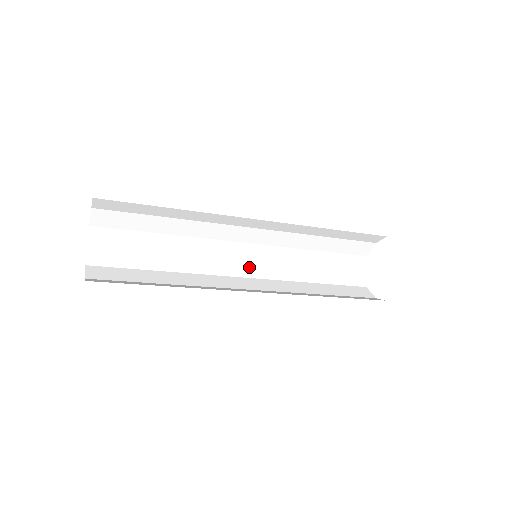
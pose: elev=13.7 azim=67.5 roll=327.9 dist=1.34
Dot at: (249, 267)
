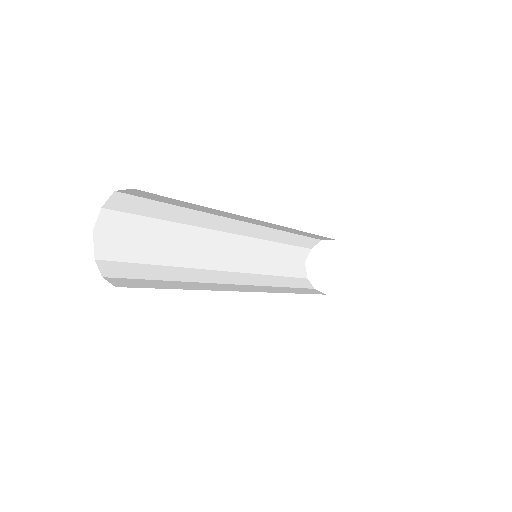
Dot at: (236, 241)
